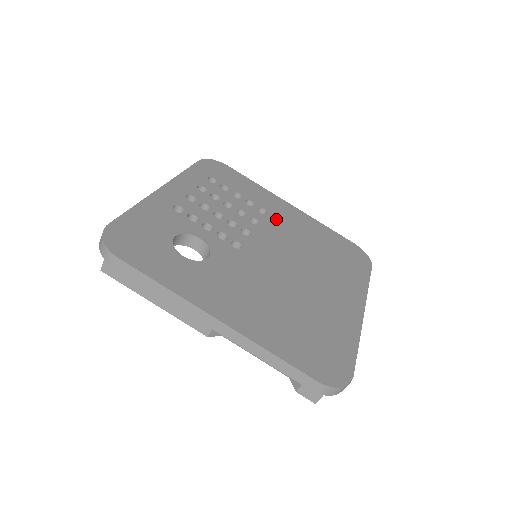
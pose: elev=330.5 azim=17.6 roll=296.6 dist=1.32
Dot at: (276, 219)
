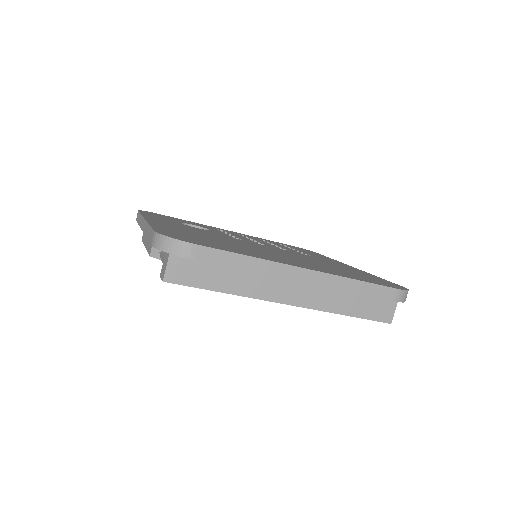
Dot at: (312, 257)
